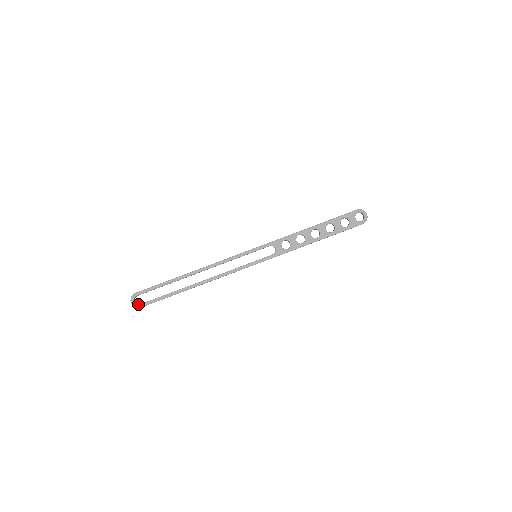
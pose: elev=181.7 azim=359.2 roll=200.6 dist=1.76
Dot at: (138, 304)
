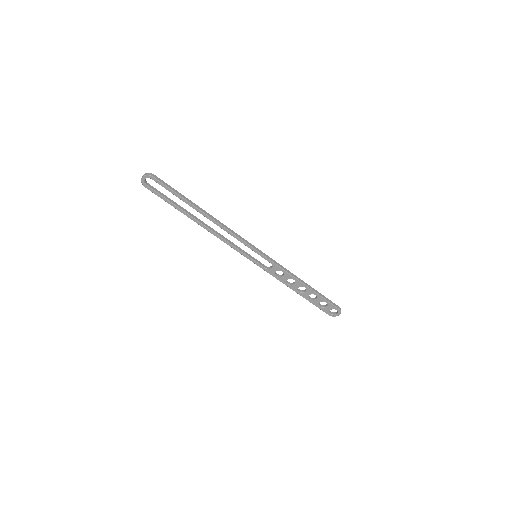
Dot at: (146, 182)
